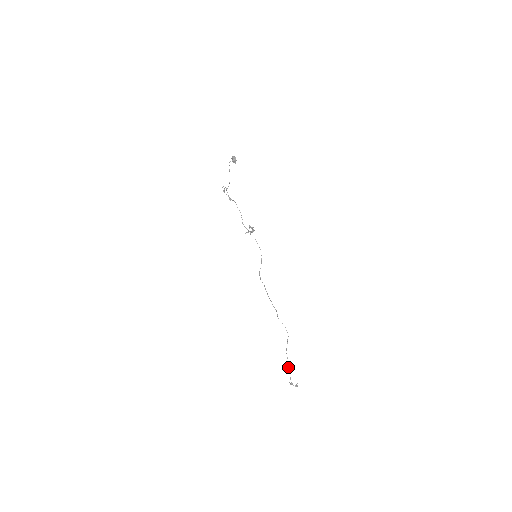
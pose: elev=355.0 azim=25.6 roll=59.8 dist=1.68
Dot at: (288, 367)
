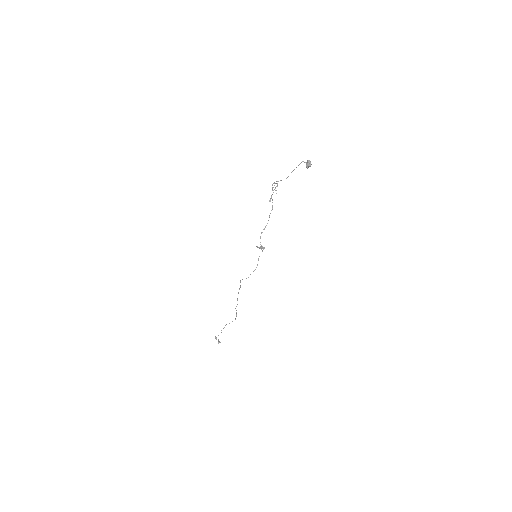
Dot at: (221, 330)
